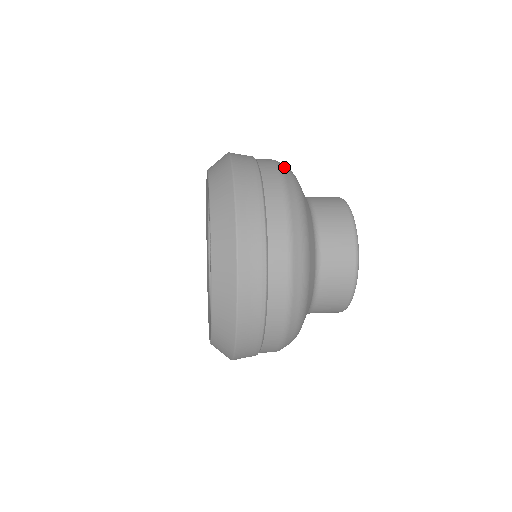
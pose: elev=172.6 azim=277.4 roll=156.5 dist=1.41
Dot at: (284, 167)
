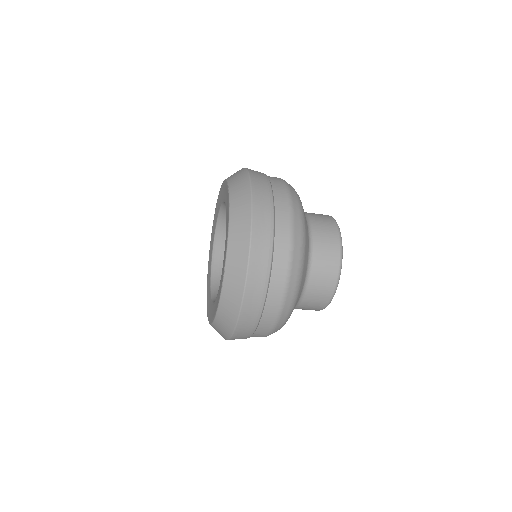
Dot at: occluded
